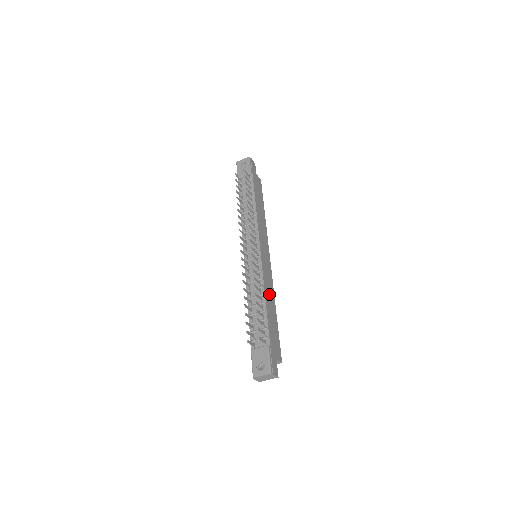
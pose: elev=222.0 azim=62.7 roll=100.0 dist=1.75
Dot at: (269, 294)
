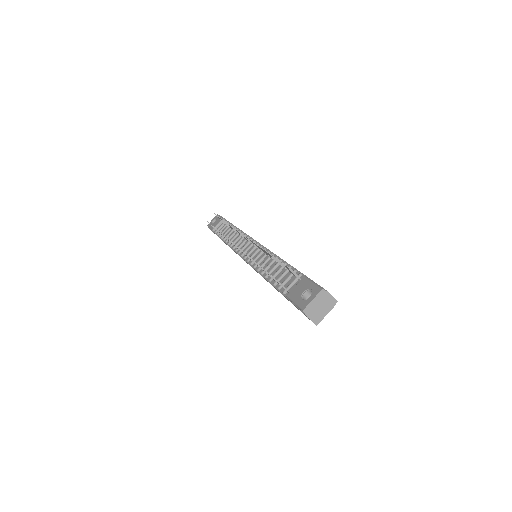
Dot at: occluded
